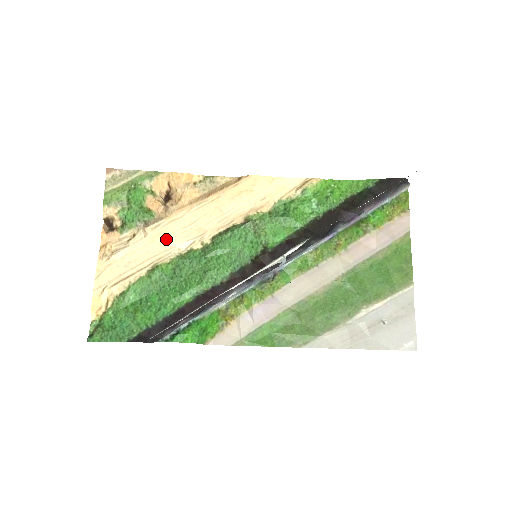
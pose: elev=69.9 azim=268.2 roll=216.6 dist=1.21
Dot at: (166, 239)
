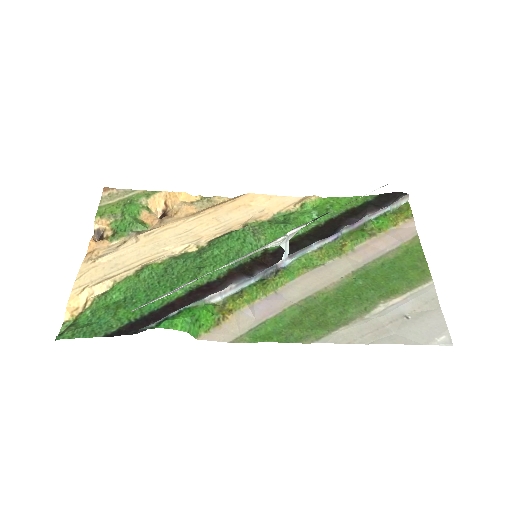
Dot at: (159, 244)
